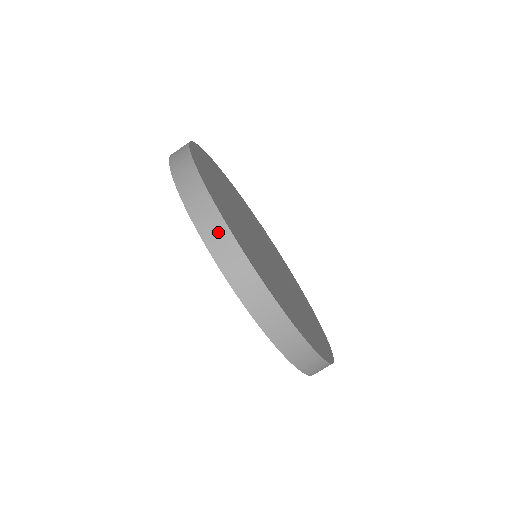
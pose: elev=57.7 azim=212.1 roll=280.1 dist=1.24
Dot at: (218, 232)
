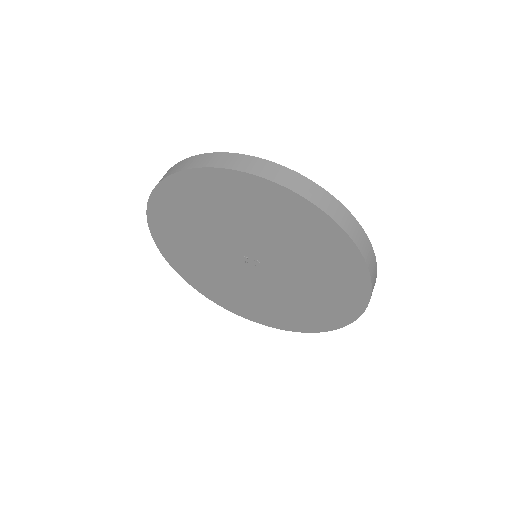
Dot at: (354, 226)
